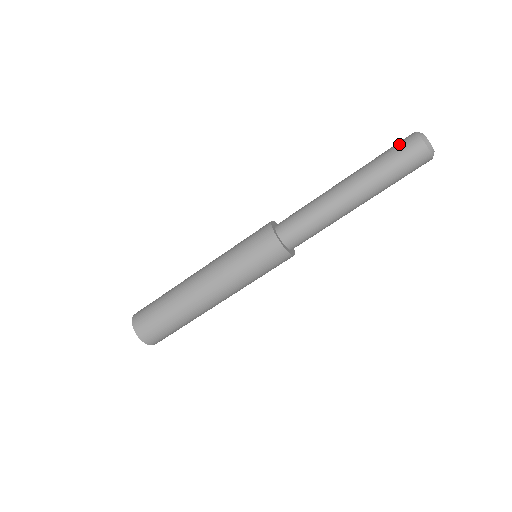
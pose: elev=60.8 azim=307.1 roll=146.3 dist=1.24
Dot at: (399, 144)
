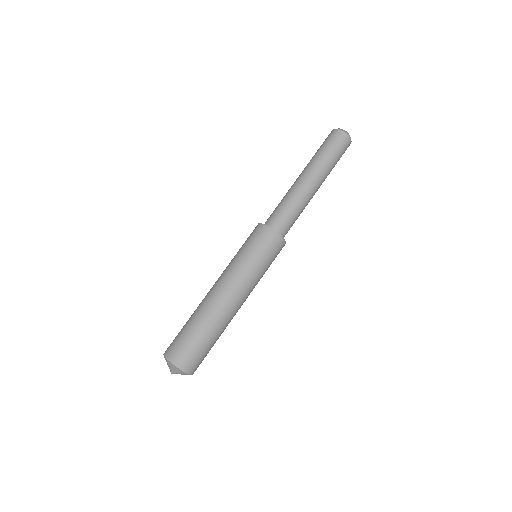
Dot at: (329, 139)
